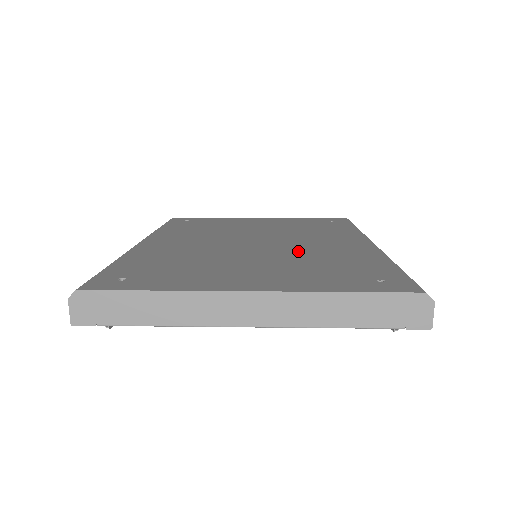
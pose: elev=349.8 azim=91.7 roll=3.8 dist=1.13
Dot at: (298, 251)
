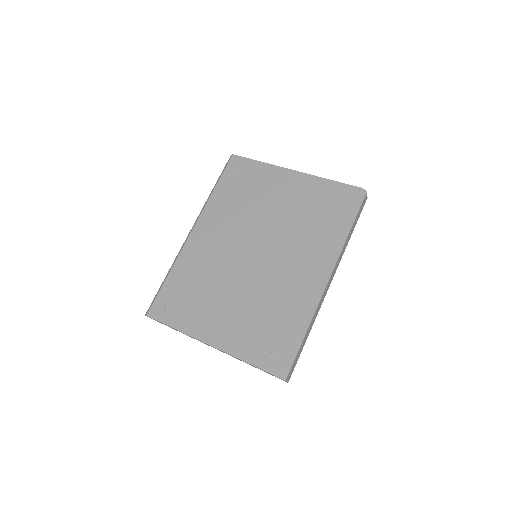
Dot at: (266, 284)
